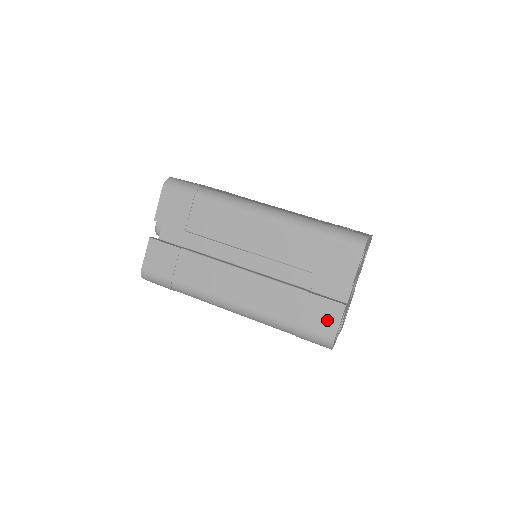
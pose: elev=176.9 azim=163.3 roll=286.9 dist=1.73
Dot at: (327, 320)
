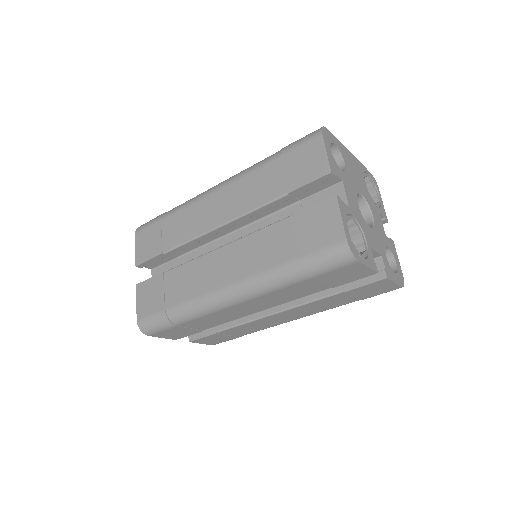
Dot at: (326, 225)
